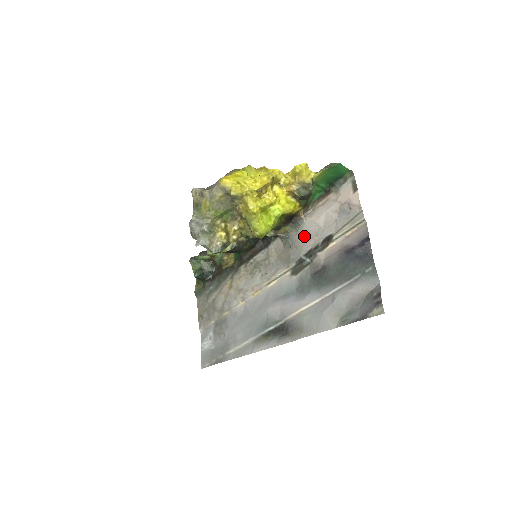
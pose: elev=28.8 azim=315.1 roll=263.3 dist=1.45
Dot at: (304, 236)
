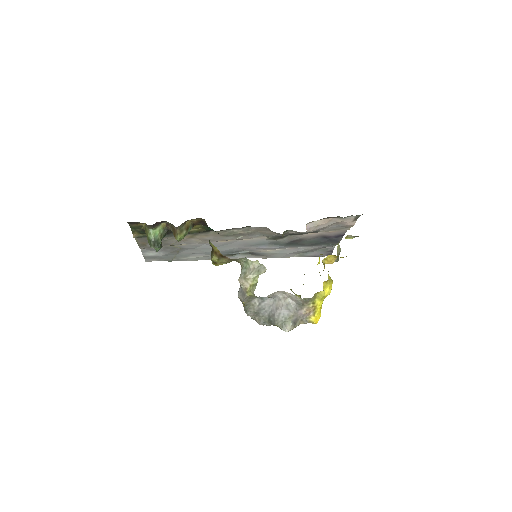
Dot at: occluded
